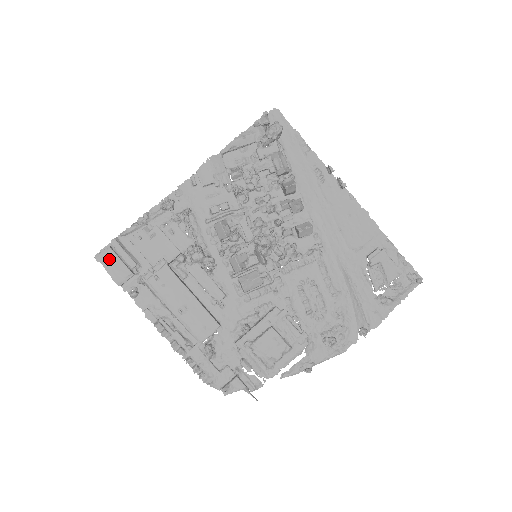
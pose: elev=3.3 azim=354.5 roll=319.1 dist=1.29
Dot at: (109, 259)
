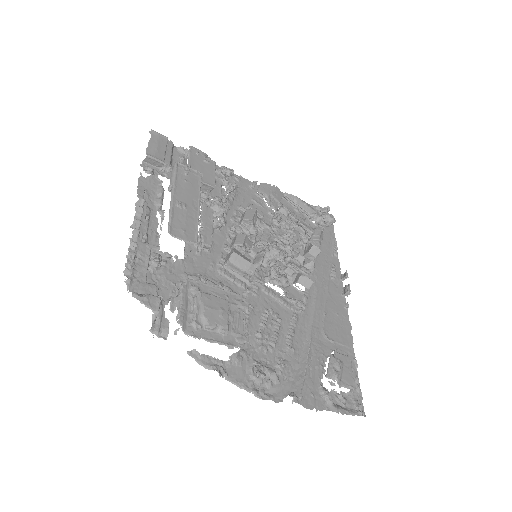
Dot at: (159, 141)
